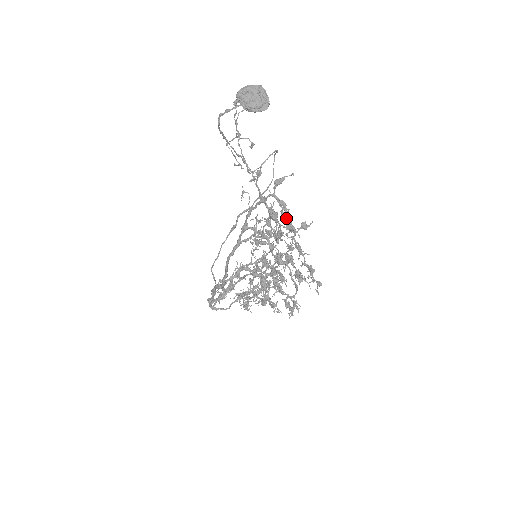
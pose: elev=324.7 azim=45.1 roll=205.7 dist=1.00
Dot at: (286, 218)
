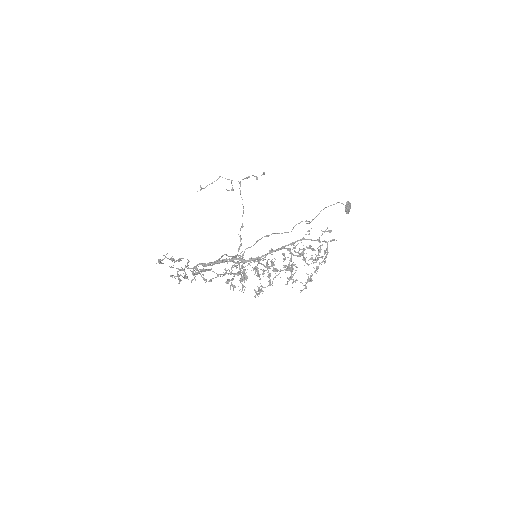
Dot at: occluded
